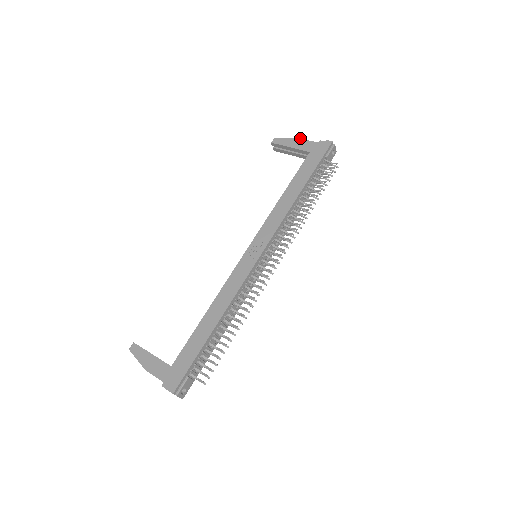
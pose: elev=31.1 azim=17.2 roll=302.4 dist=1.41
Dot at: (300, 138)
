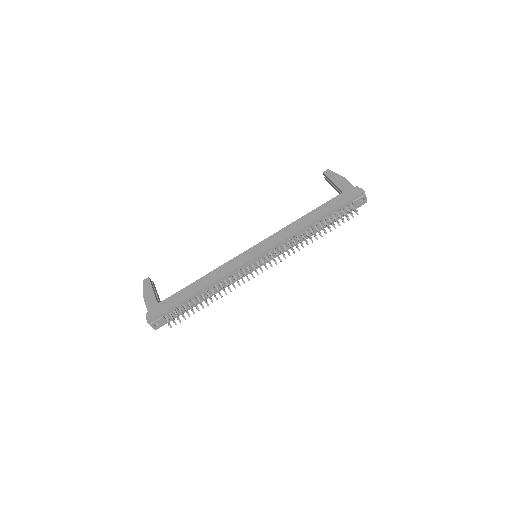
Dot at: (345, 178)
